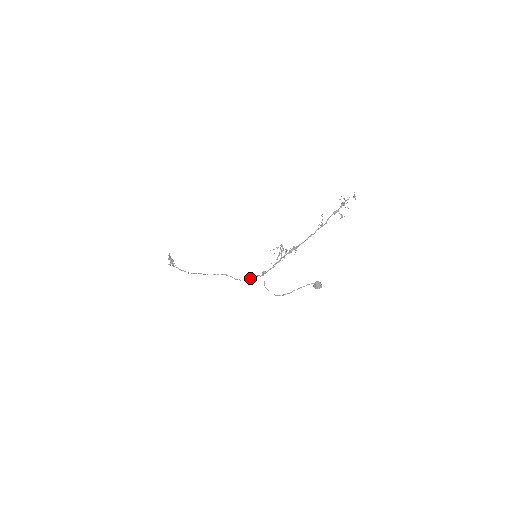
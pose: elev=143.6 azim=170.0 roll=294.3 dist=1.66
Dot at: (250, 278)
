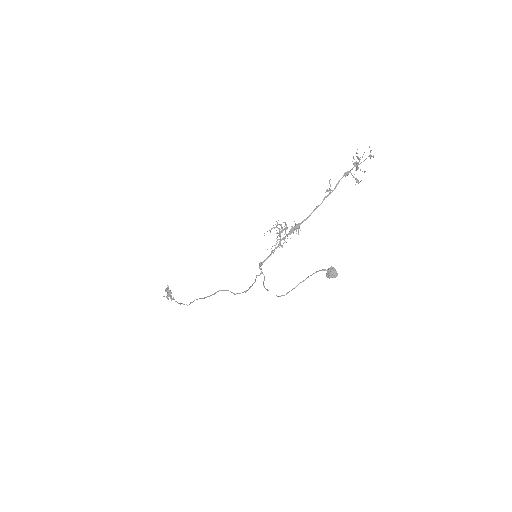
Dot at: (250, 286)
